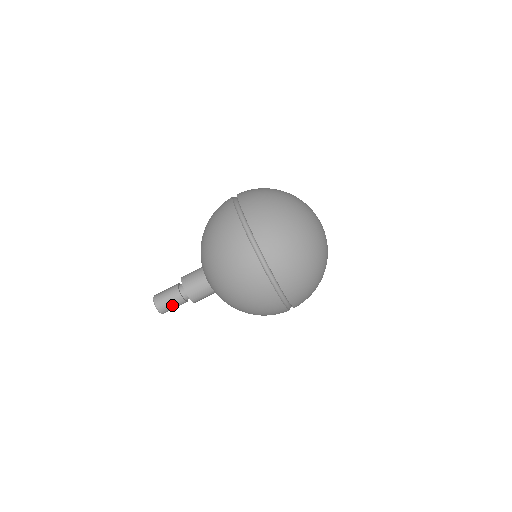
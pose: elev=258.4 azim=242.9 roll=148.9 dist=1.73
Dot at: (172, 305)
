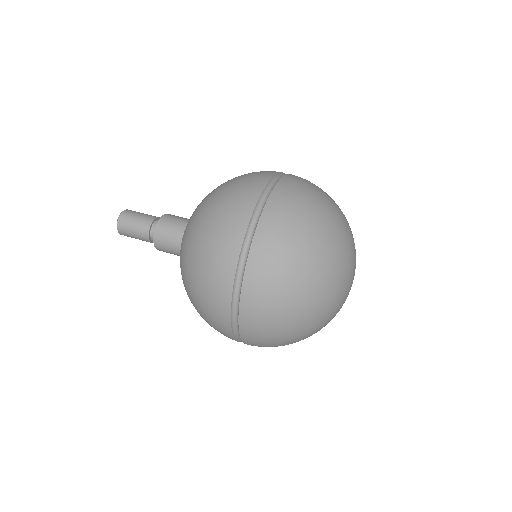
Dot at: (136, 220)
